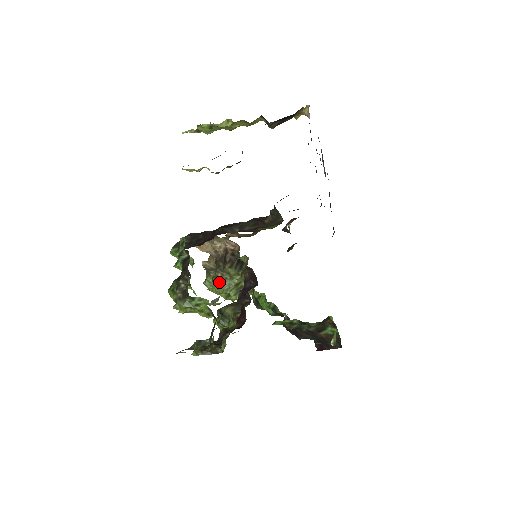
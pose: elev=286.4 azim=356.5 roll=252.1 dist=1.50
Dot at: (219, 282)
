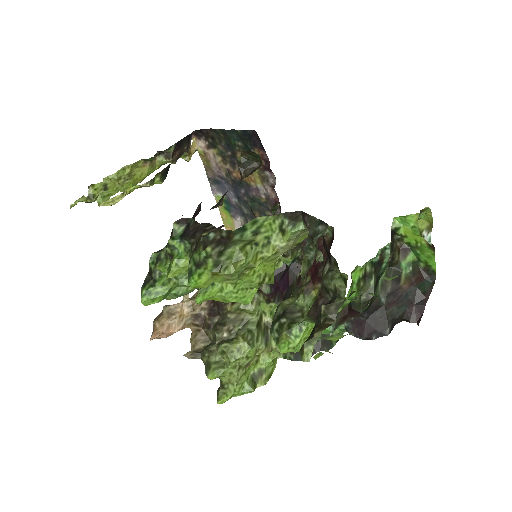
Dot at: (233, 338)
